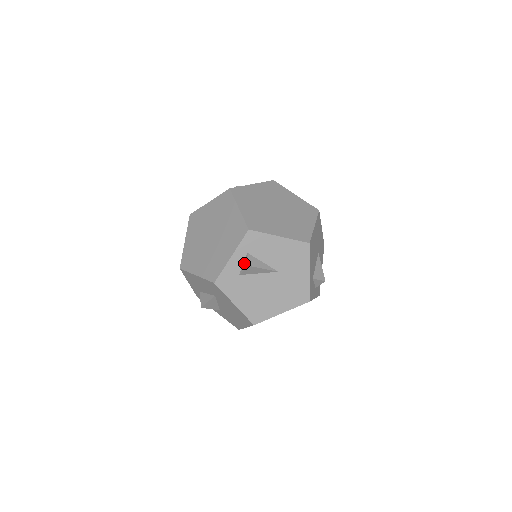
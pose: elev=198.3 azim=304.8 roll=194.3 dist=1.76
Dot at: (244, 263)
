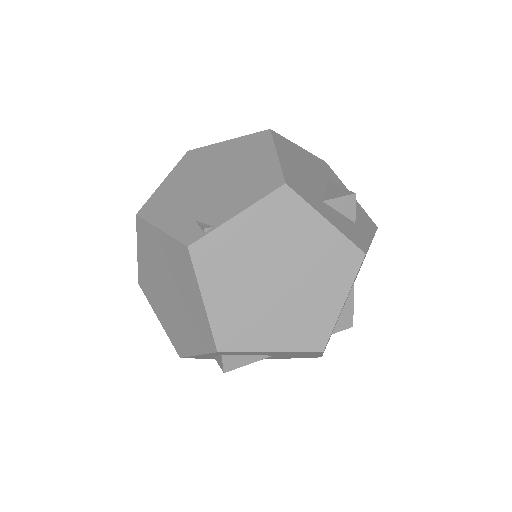
Dot at: (218, 358)
